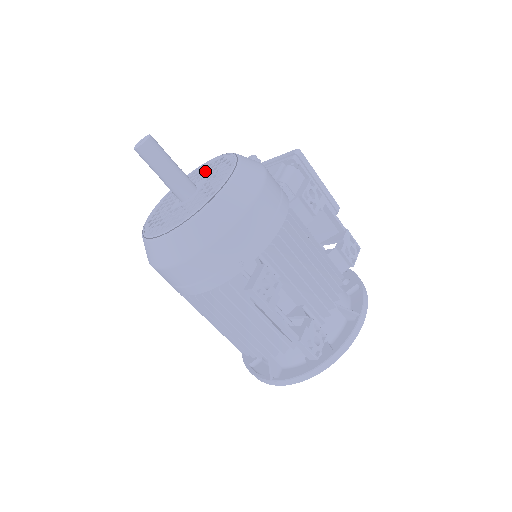
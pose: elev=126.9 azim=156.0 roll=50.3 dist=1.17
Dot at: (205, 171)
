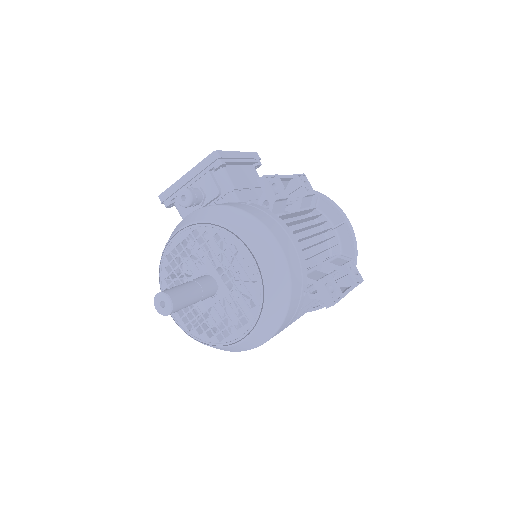
Dot at: (191, 254)
